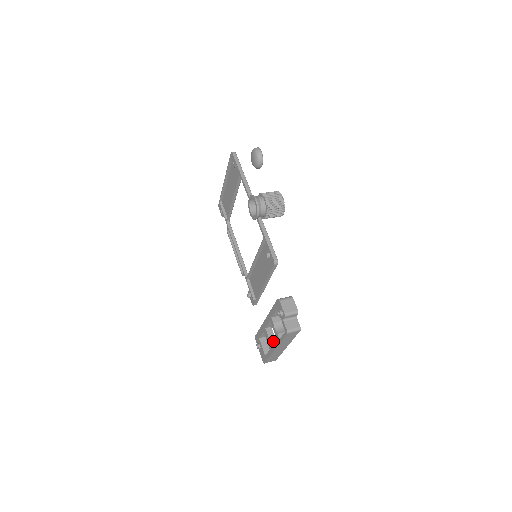
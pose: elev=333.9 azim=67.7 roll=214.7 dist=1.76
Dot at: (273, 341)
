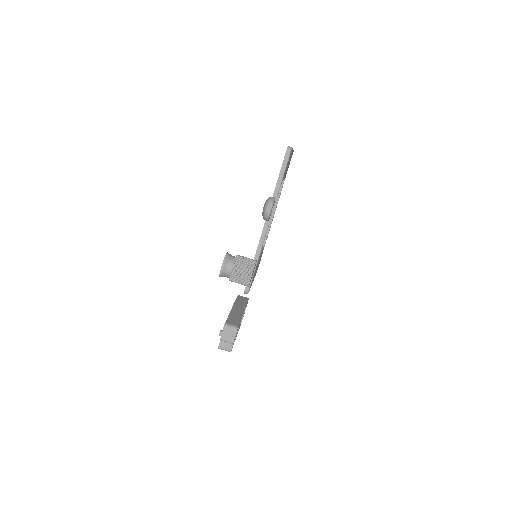
Dot at: occluded
